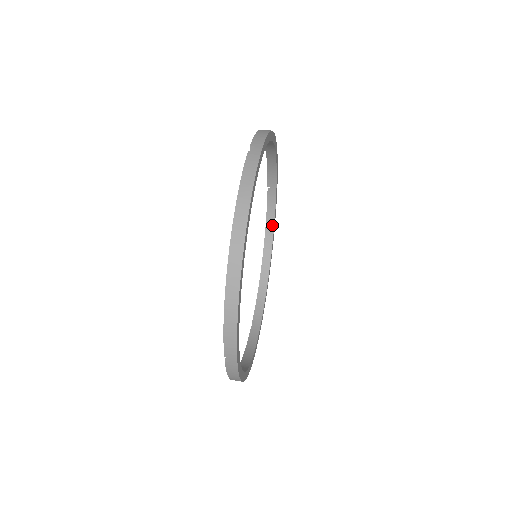
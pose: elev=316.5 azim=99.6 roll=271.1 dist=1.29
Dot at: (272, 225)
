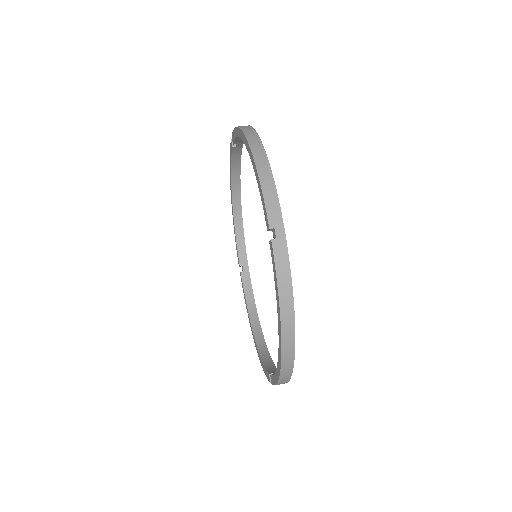
Dot at: (238, 169)
